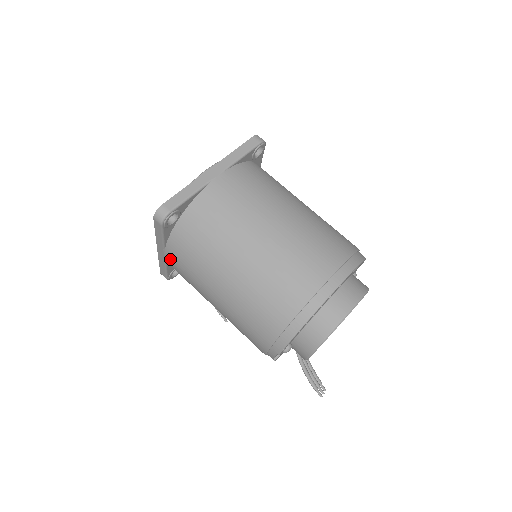
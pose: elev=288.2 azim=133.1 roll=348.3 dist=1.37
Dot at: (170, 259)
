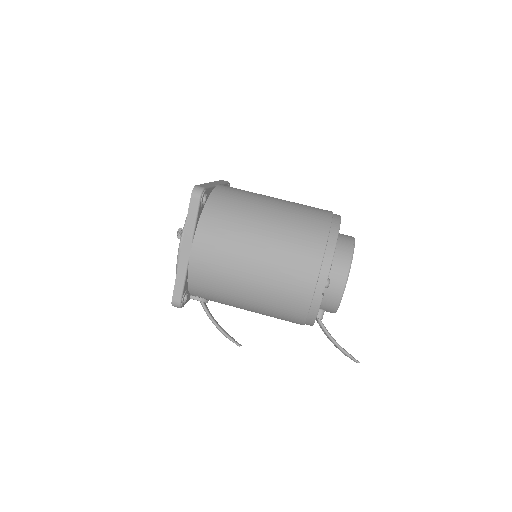
Dot at: (198, 250)
